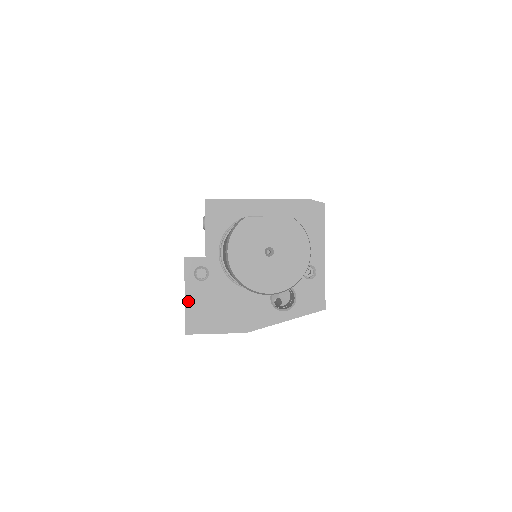
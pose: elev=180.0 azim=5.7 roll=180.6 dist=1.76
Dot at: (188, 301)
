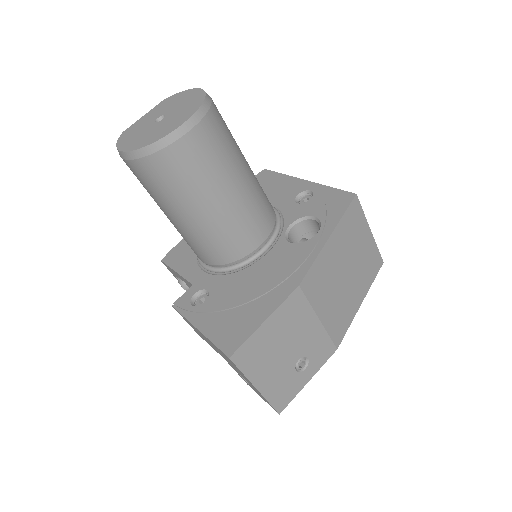
Dot at: (205, 329)
